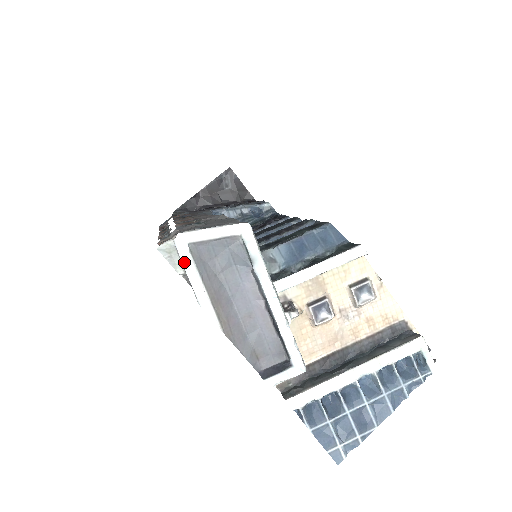
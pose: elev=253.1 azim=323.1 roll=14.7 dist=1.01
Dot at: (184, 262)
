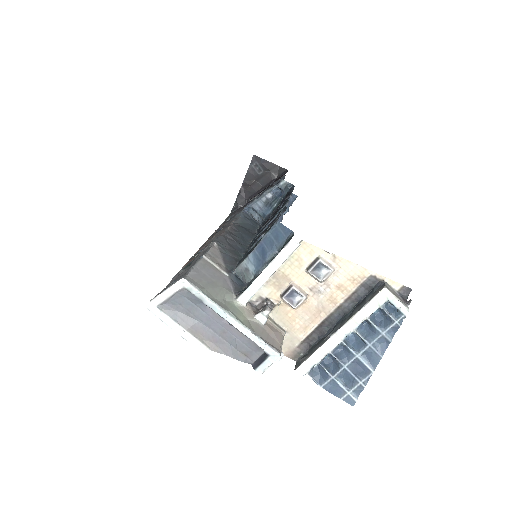
Dot at: (161, 318)
